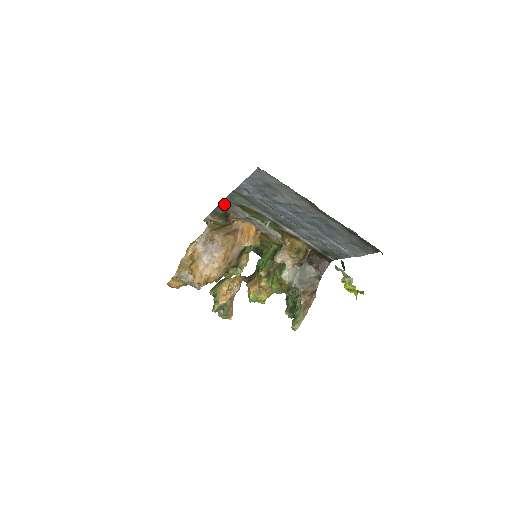
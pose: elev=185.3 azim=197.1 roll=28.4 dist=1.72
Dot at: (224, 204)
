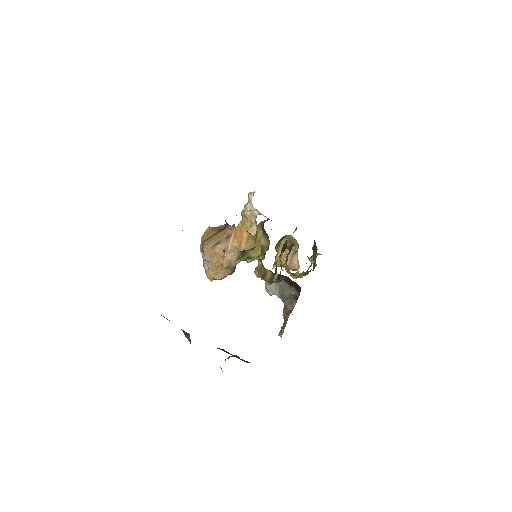
Dot at: occluded
